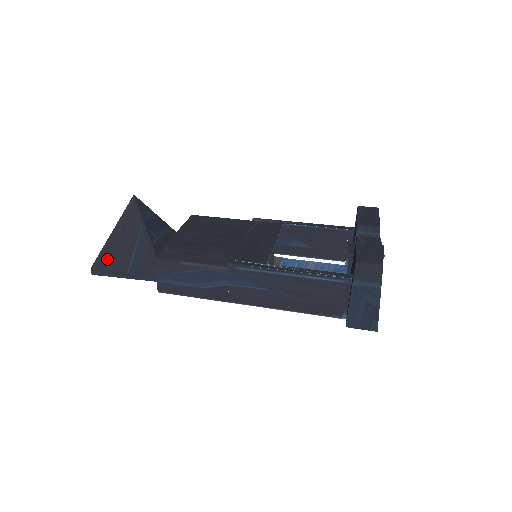
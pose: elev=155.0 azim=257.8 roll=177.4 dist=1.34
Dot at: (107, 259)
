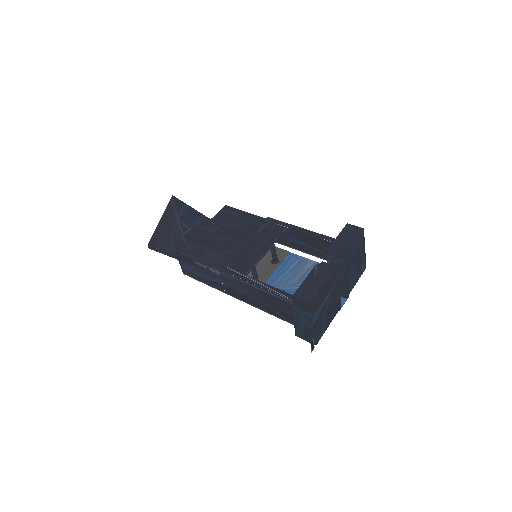
Dot at: (157, 240)
